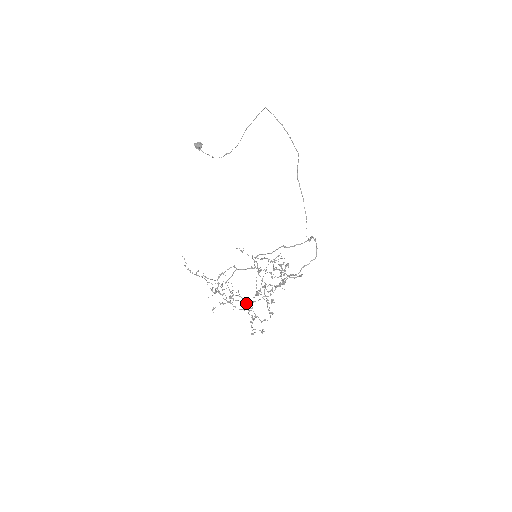
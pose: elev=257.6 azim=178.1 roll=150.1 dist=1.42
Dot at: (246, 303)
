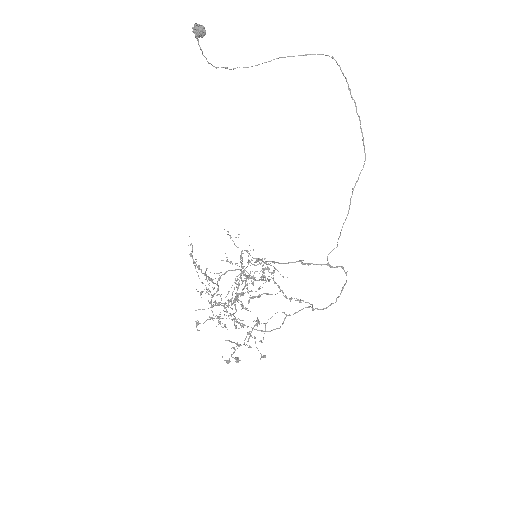
Dot at: occluded
